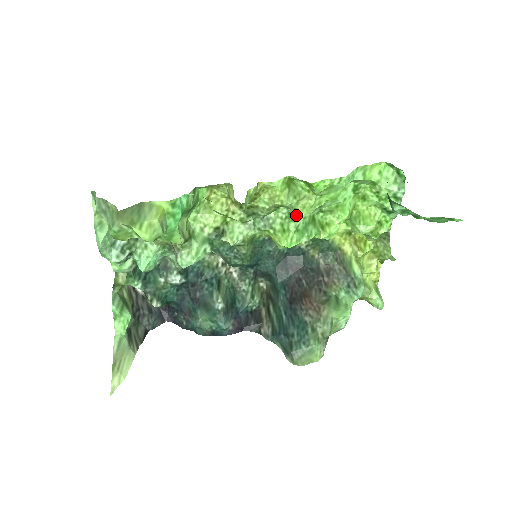
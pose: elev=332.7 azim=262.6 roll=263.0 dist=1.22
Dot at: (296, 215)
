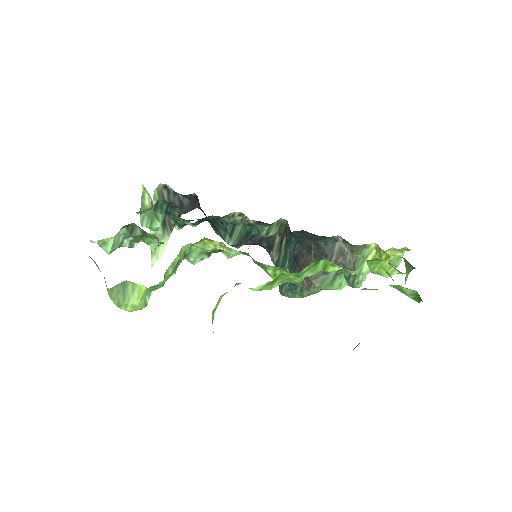
Dot at: (289, 273)
